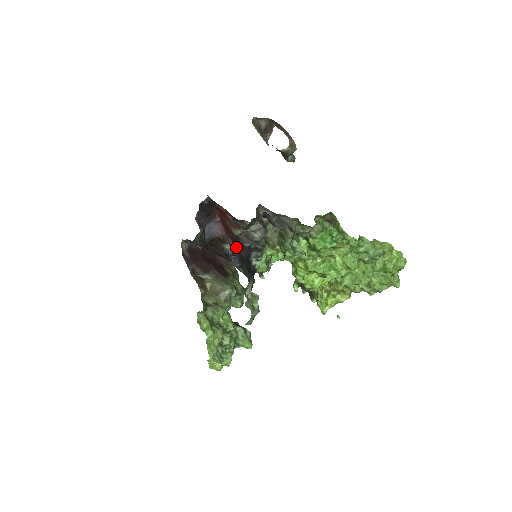
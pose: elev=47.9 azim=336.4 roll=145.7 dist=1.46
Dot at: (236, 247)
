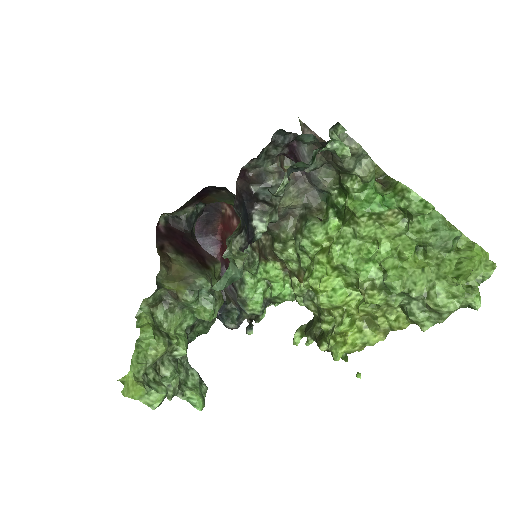
Dot at: (238, 183)
